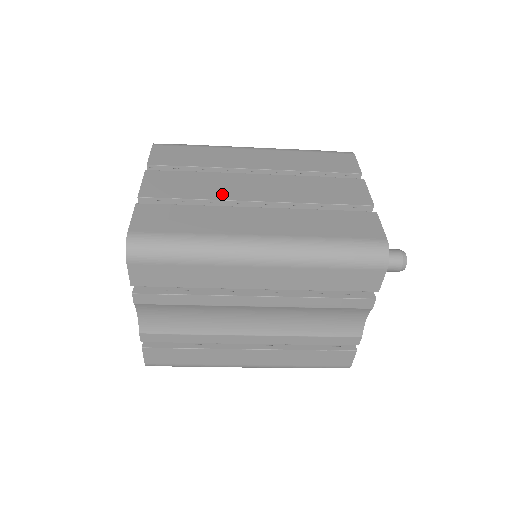
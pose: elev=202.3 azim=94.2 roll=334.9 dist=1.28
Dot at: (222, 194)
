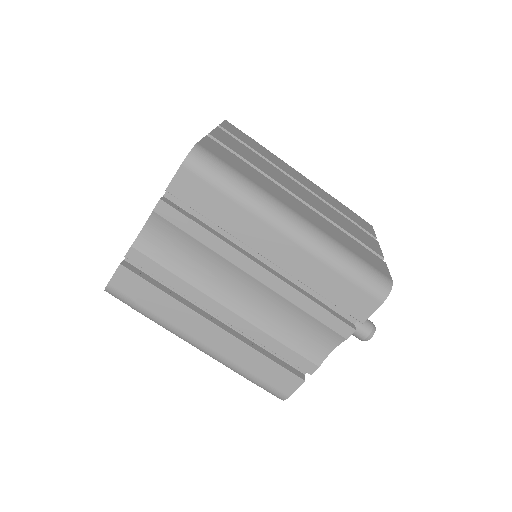
Dot at: (274, 176)
